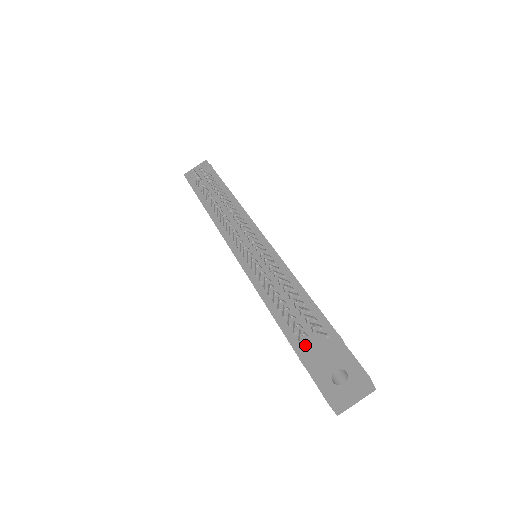
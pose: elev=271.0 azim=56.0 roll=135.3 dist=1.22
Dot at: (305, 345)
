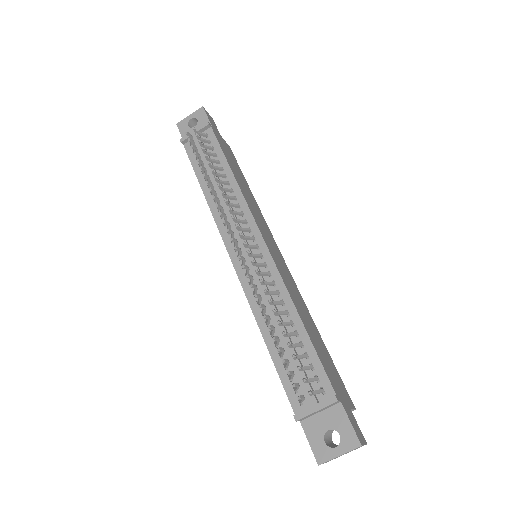
Dot at: (300, 401)
